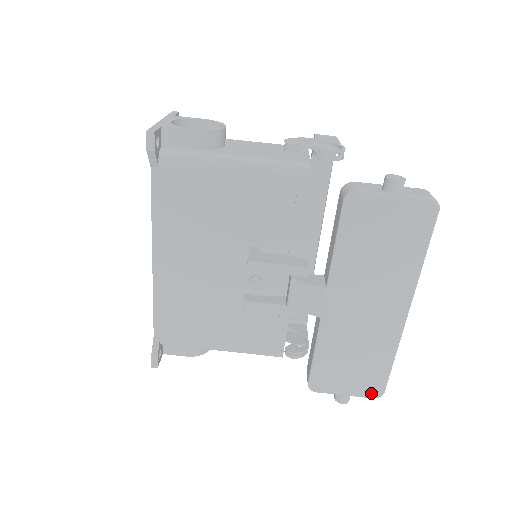
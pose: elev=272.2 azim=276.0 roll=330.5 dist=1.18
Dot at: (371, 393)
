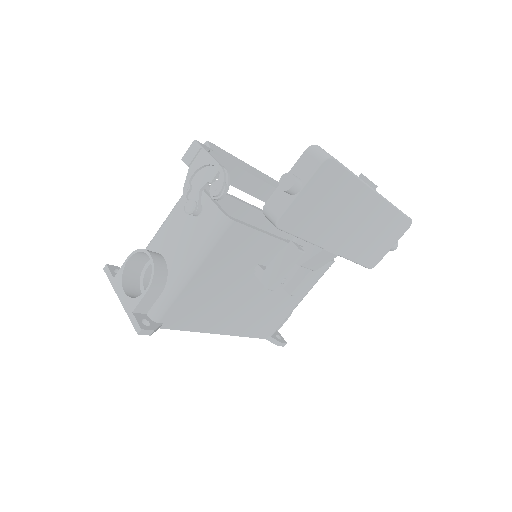
Dot at: (405, 229)
